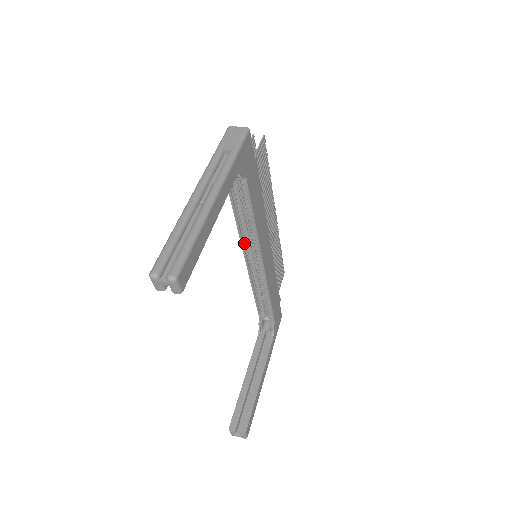
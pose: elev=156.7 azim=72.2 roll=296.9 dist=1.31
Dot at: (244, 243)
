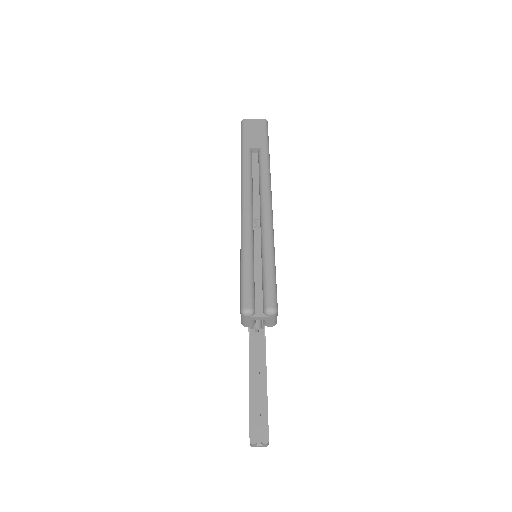
Dot at: occluded
